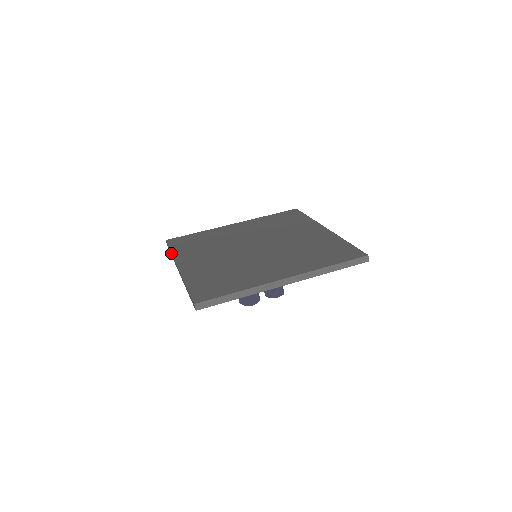
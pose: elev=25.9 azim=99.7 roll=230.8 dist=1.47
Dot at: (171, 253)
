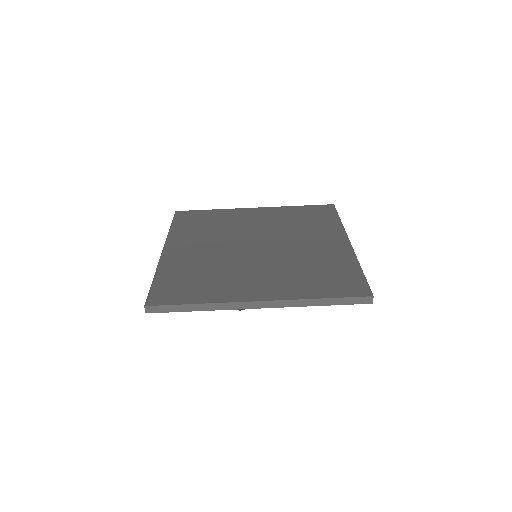
Dot at: (170, 229)
